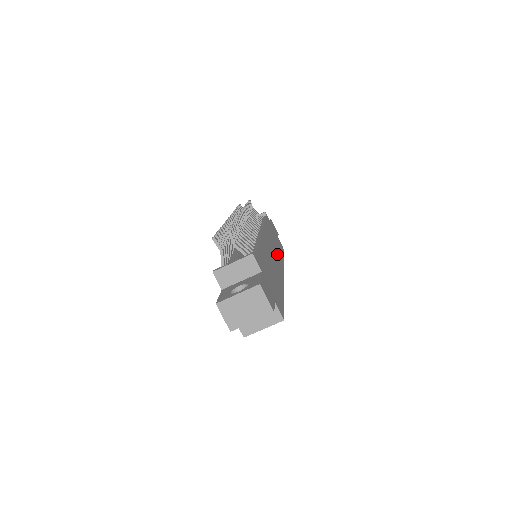
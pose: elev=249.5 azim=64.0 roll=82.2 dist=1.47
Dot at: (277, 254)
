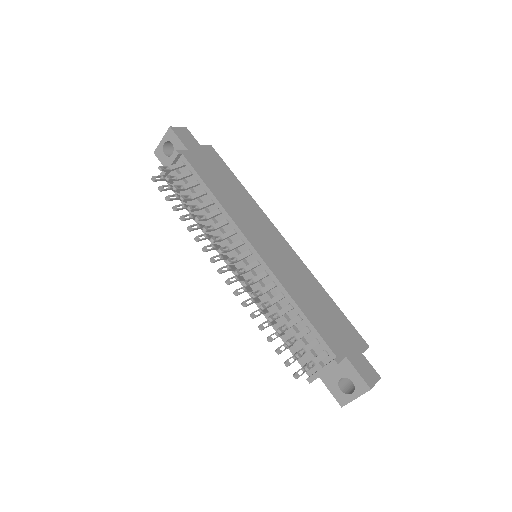
Dot at: (256, 217)
